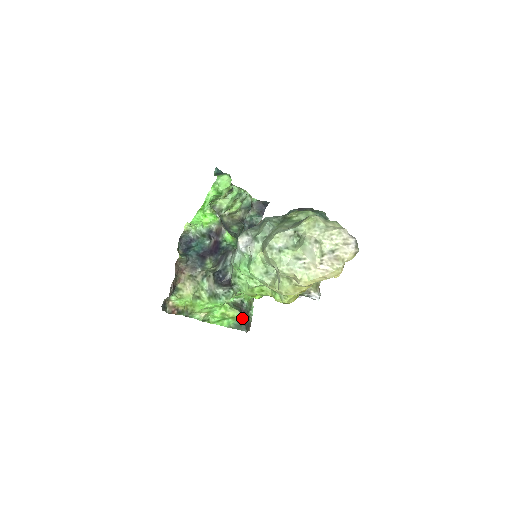
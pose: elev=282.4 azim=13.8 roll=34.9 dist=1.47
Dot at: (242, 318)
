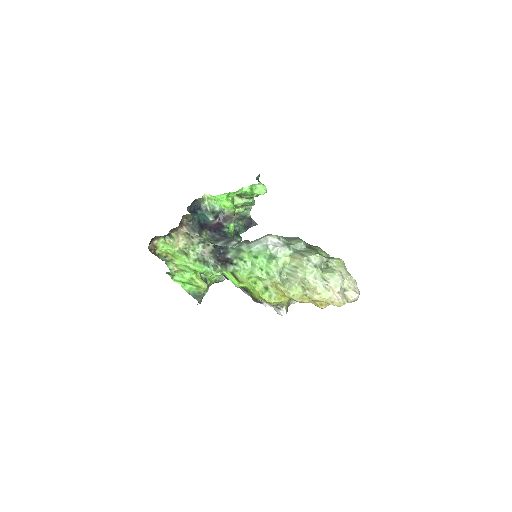
Dot at: occluded
